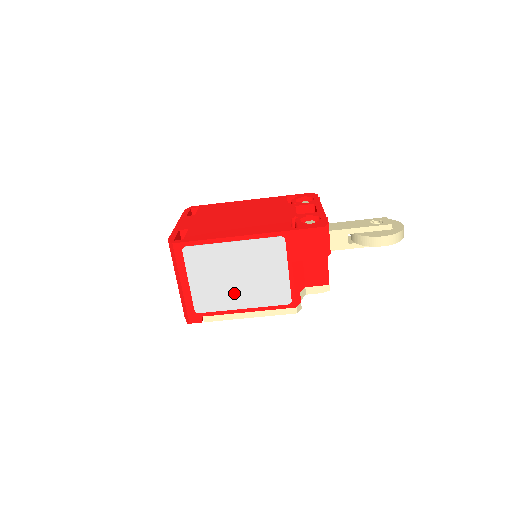
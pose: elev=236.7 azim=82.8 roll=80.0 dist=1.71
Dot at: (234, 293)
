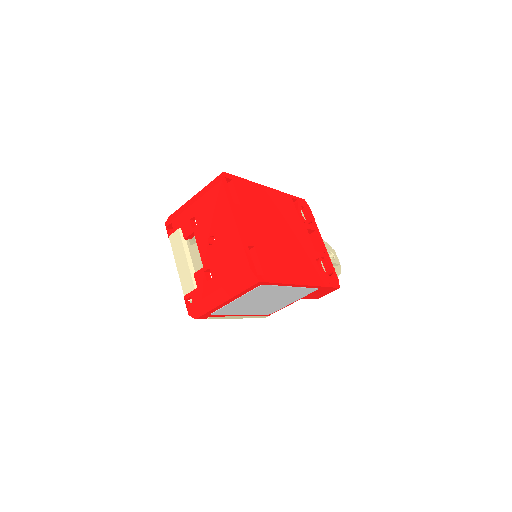
Dot at: (250, 308)
